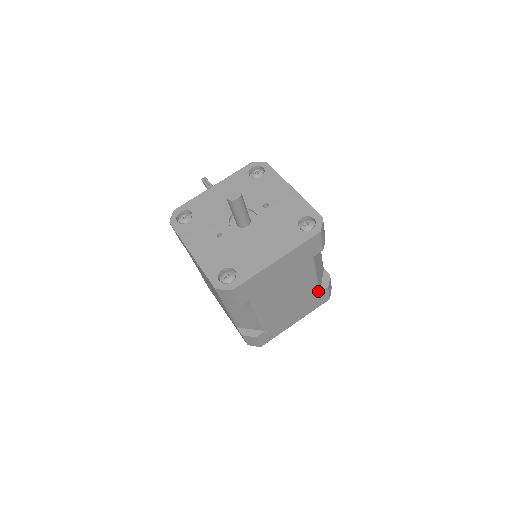
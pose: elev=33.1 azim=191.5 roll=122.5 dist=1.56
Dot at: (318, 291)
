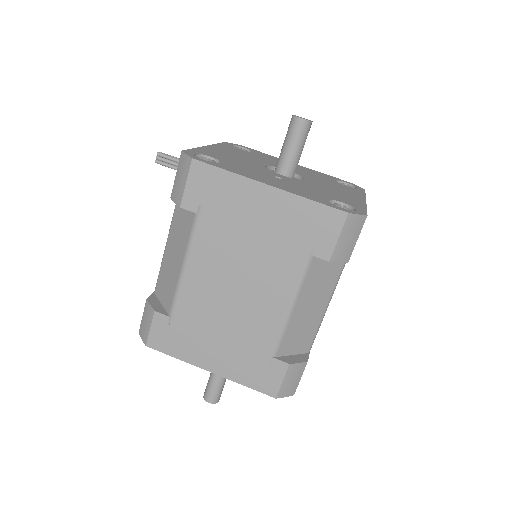
Dot at: occluded
